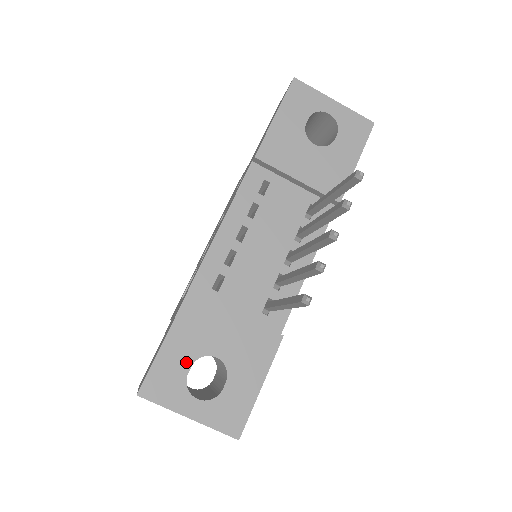
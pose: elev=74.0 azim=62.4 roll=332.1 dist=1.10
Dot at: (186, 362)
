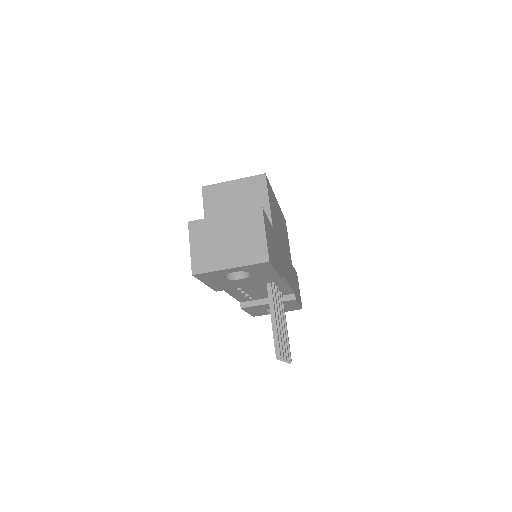
Dot at: (262, 311)
